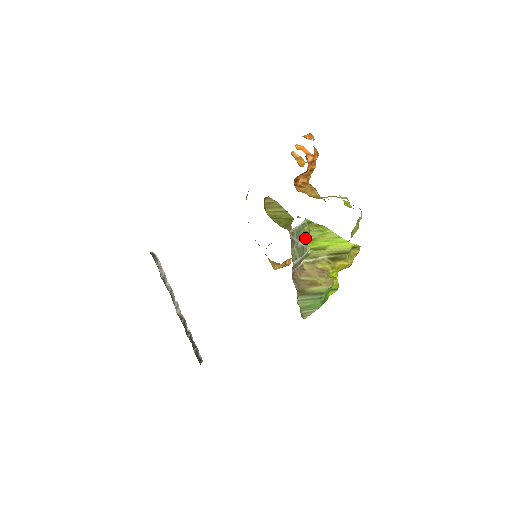
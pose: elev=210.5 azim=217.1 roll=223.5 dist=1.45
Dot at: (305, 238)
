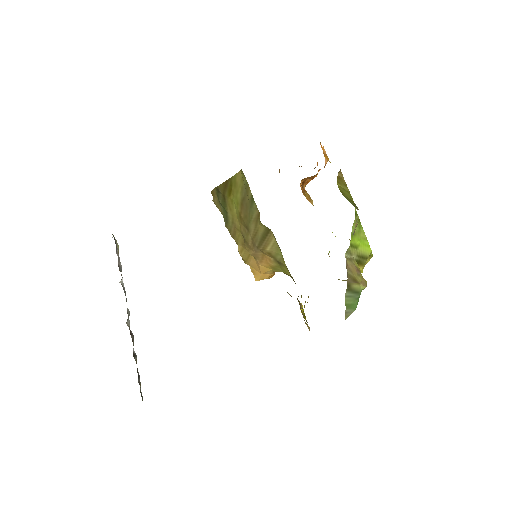
Dot at: occluded
